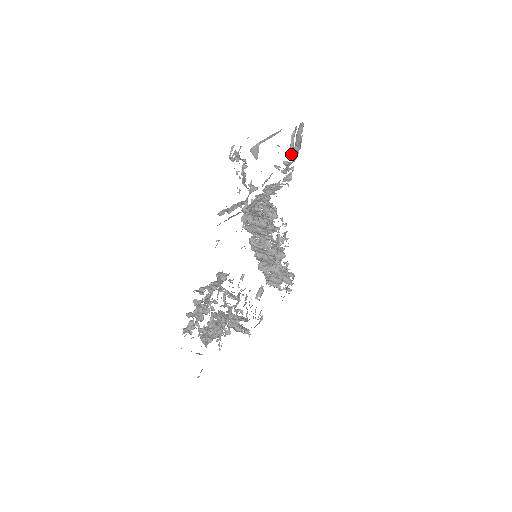
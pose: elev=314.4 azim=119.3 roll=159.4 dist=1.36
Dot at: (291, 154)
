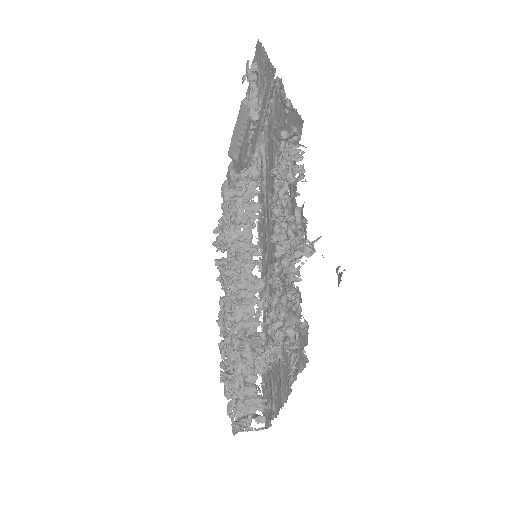
Dot at: occluded
